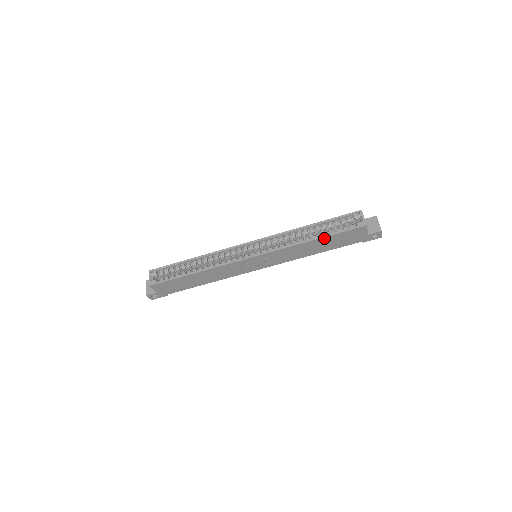
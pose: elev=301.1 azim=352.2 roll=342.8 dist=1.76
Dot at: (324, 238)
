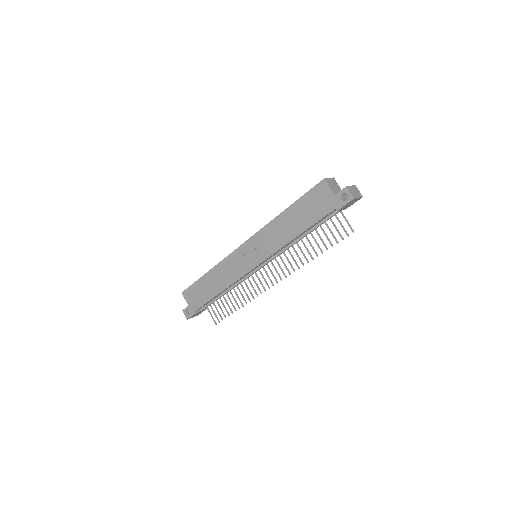
Dot at: (293, 207)
